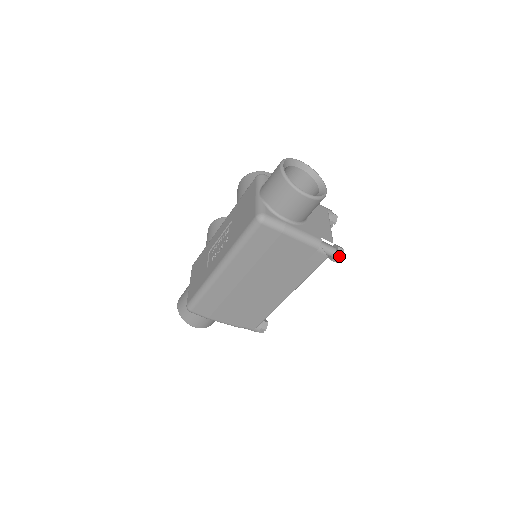
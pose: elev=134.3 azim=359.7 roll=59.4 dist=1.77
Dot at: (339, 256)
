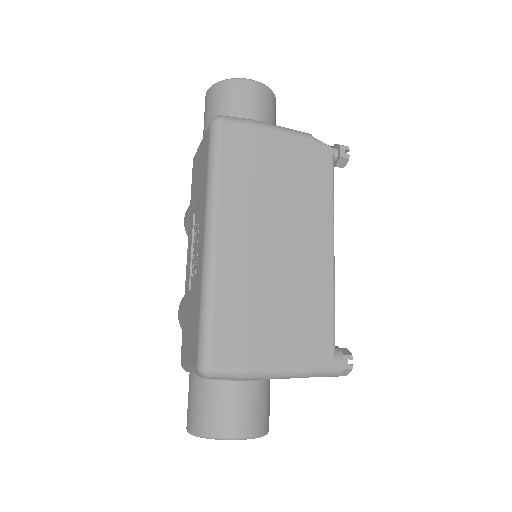
Dot at: (344, 146)
